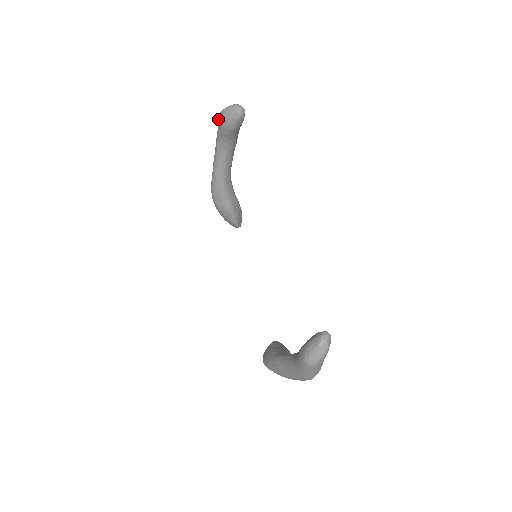
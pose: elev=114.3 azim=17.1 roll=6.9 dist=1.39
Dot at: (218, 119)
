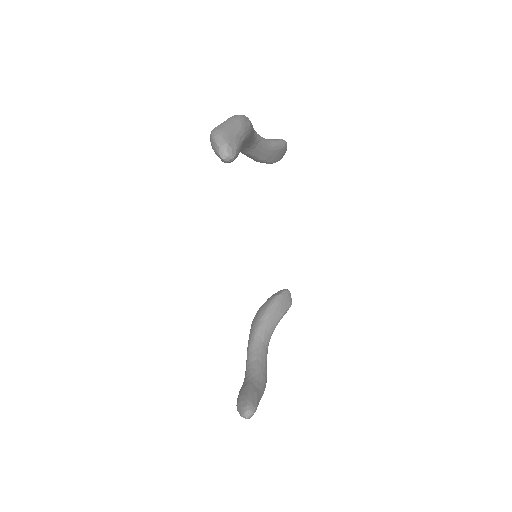
Dot at: occluded
